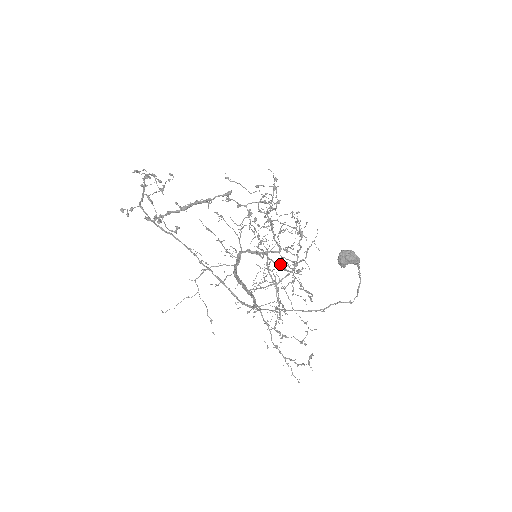
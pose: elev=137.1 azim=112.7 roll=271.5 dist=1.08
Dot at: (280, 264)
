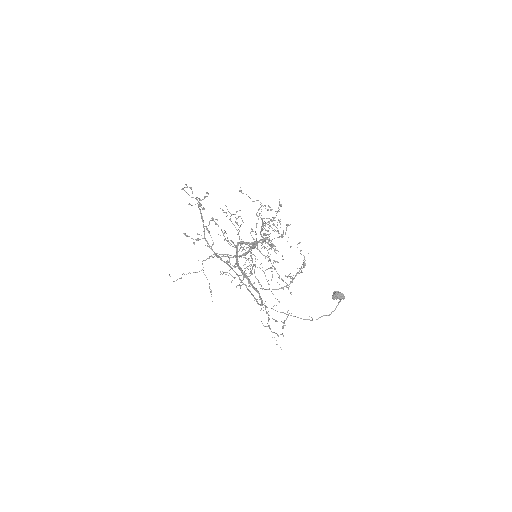
Dot at: occluded
